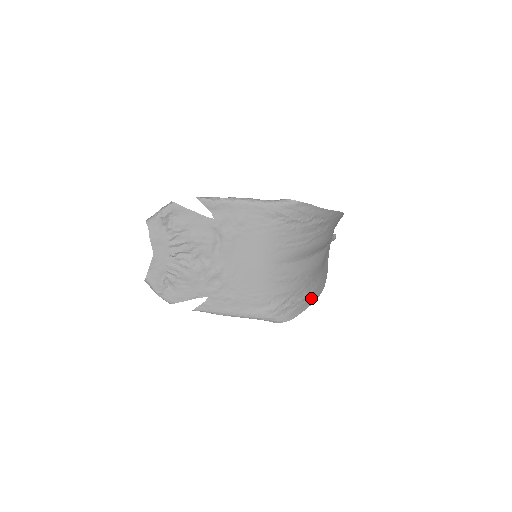
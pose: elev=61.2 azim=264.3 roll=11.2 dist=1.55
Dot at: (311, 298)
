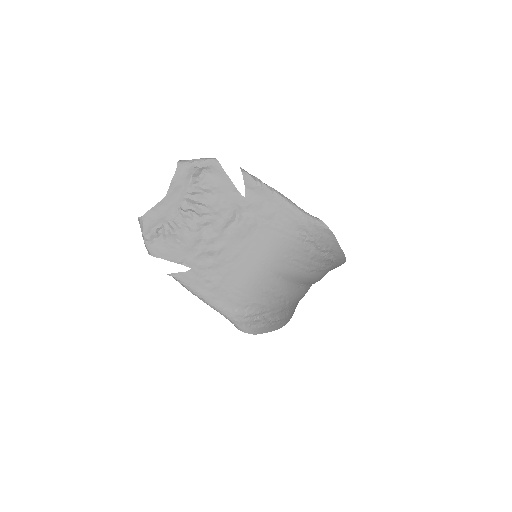
Dot at: (278, 324)
